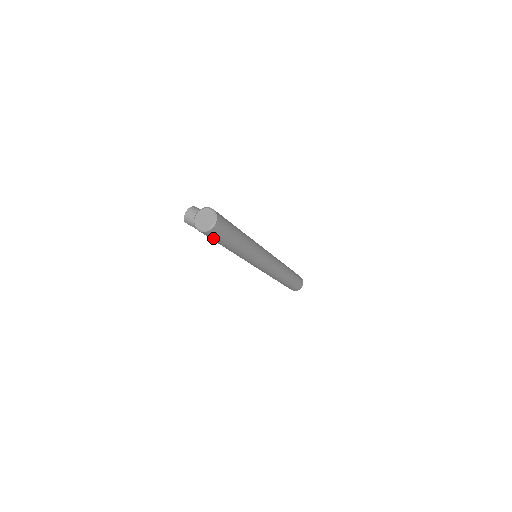
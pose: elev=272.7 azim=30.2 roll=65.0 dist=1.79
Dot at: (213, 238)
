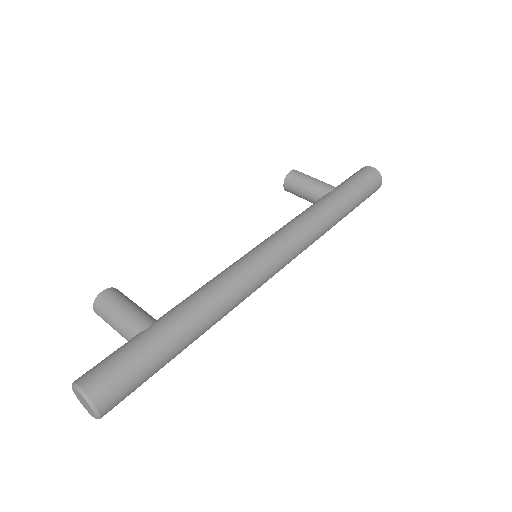
Dot at: occluded
